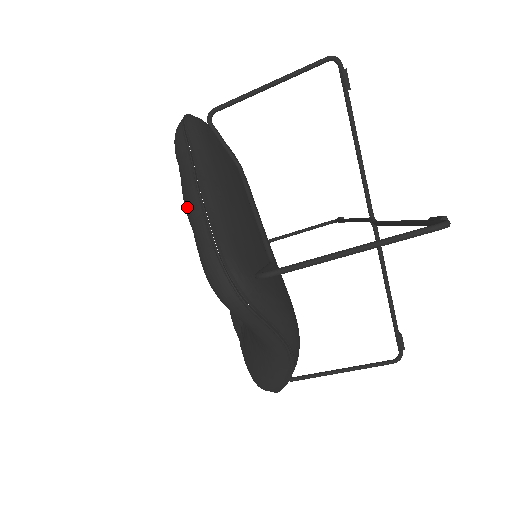
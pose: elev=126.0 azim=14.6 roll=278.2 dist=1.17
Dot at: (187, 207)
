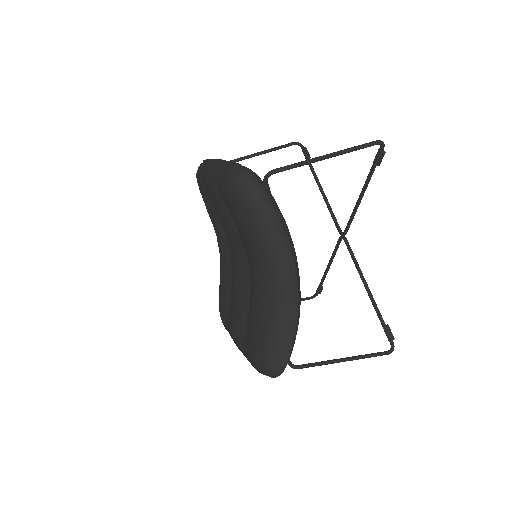
Dot at: (211, 172)
